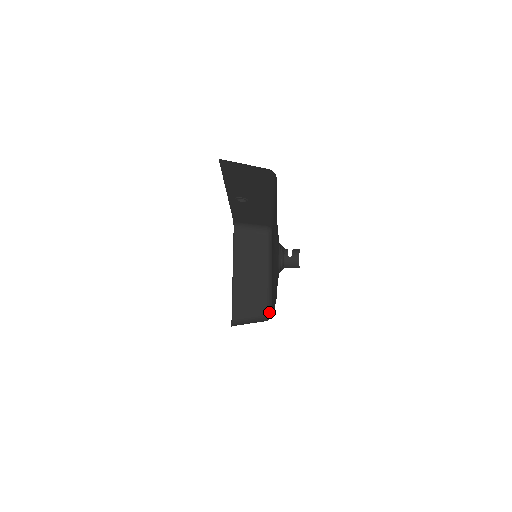
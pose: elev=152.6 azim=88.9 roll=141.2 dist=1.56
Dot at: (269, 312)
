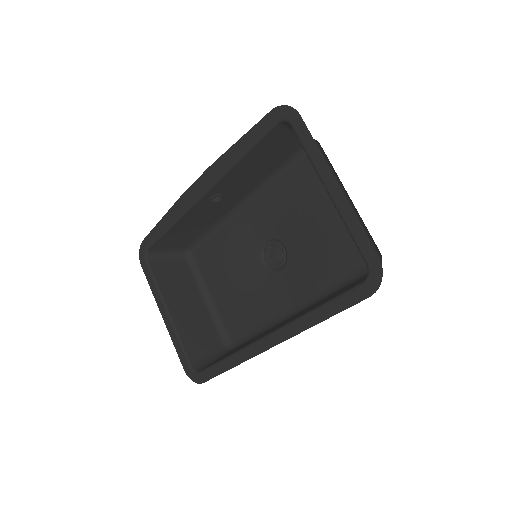
Dot at: (226, 342)
